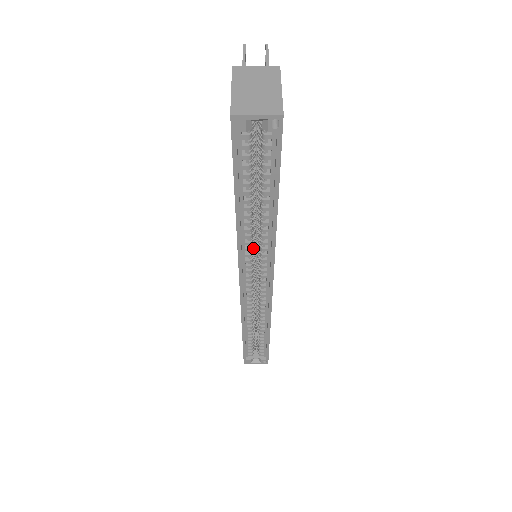
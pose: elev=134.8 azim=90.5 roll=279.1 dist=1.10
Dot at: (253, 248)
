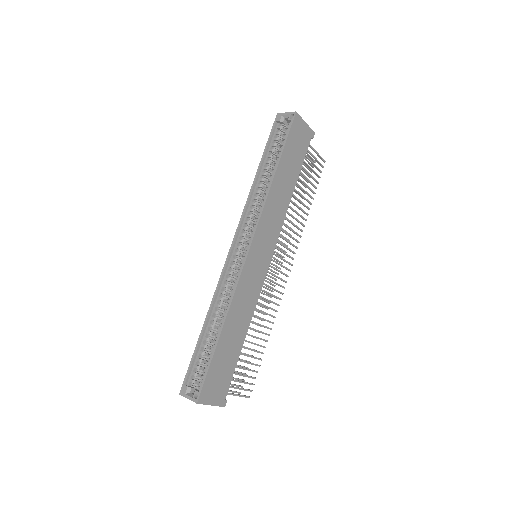
Dot at: occluded
